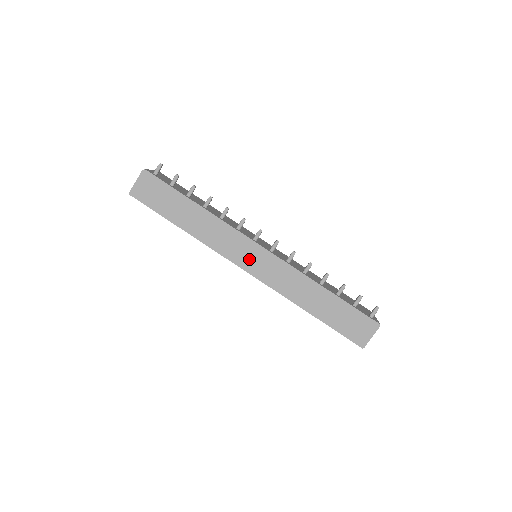
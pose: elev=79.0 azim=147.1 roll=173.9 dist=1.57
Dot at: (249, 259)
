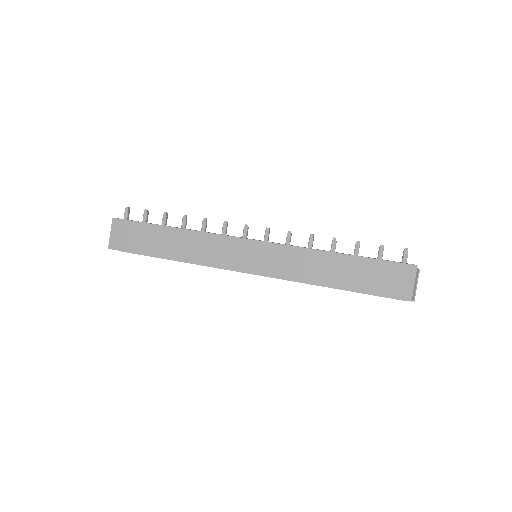
Dot at: (246, 259)
